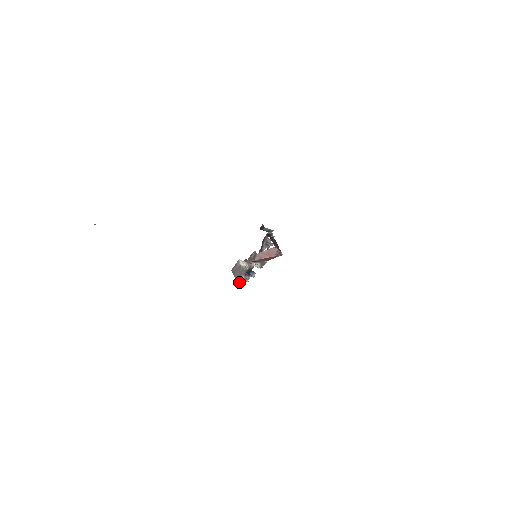
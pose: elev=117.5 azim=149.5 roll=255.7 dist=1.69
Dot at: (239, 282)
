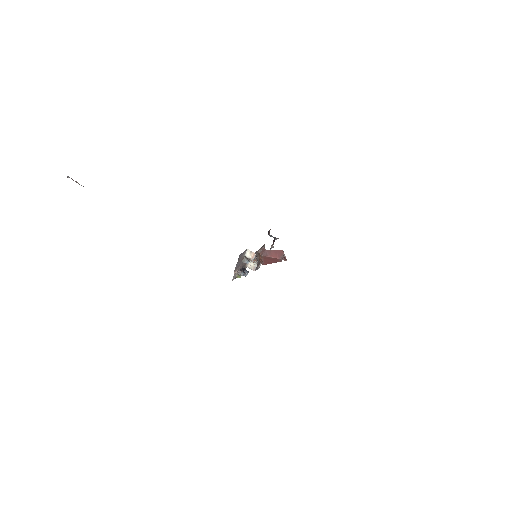
Dot at: (235, 274)
